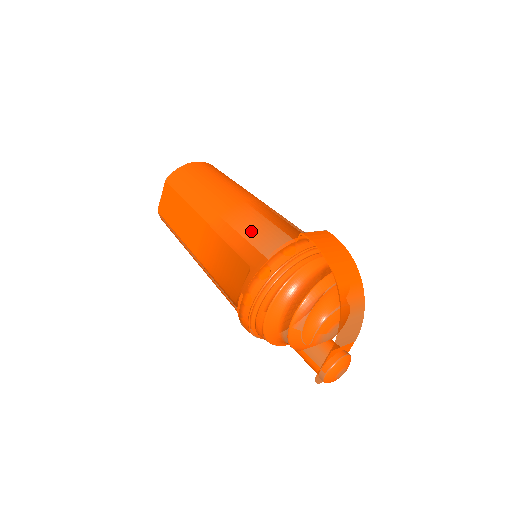
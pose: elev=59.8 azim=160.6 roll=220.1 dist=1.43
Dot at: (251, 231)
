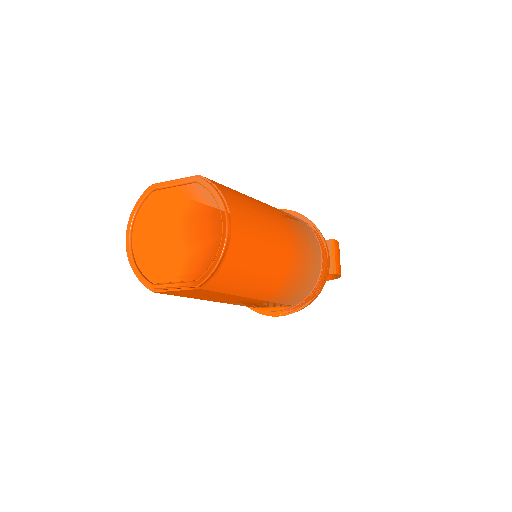
Dot at: (299, 287)
